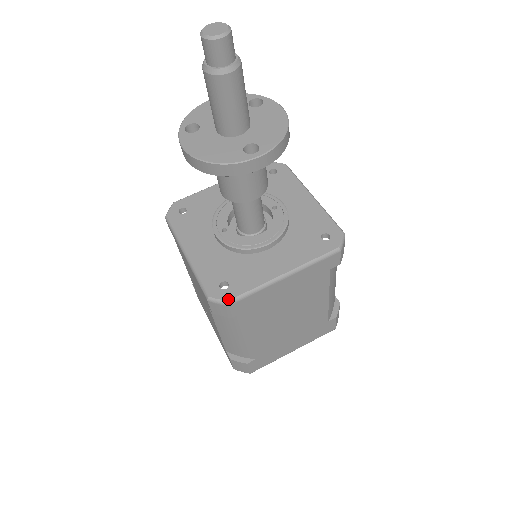
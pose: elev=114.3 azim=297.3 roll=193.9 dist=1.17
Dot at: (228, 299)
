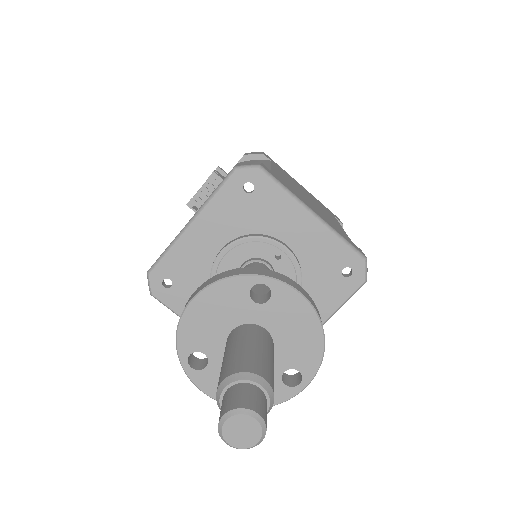
Dot at: occluded
